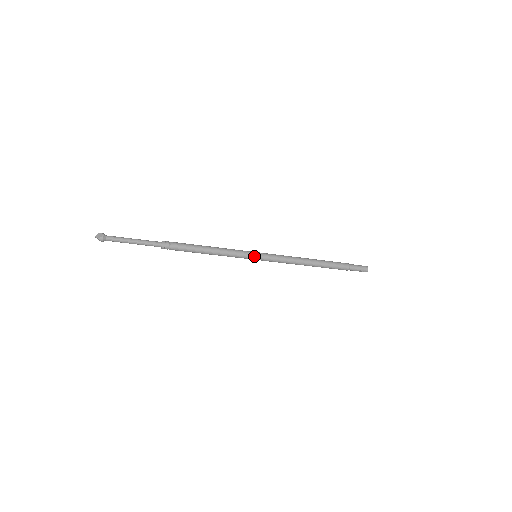
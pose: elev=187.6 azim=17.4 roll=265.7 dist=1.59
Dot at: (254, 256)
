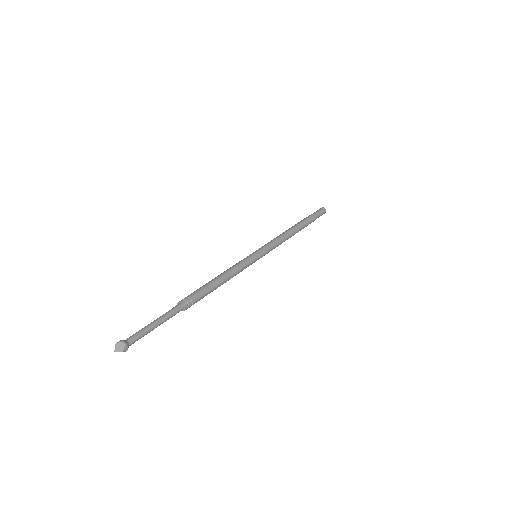
Dot at: (257, 257)
